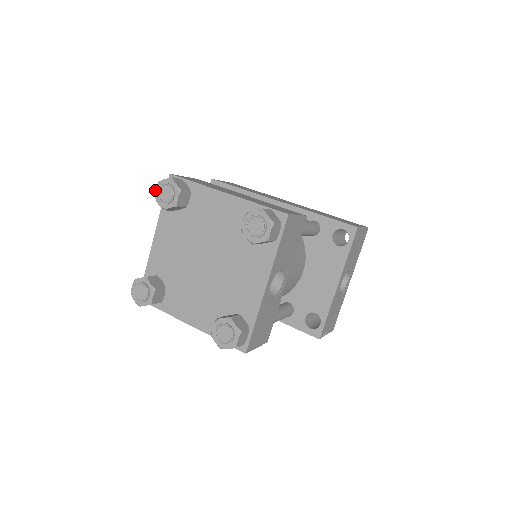
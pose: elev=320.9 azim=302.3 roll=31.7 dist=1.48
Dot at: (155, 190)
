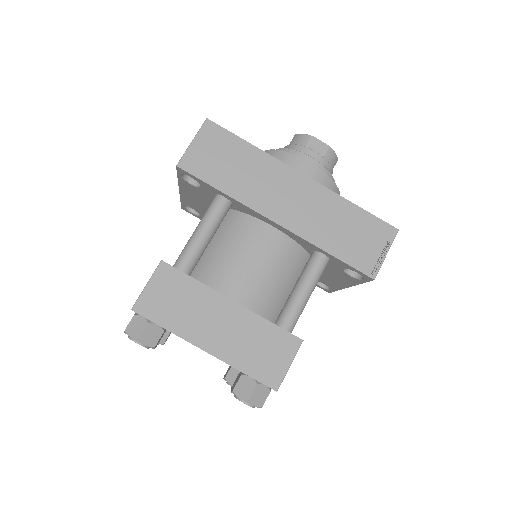
Dot at: occluded
